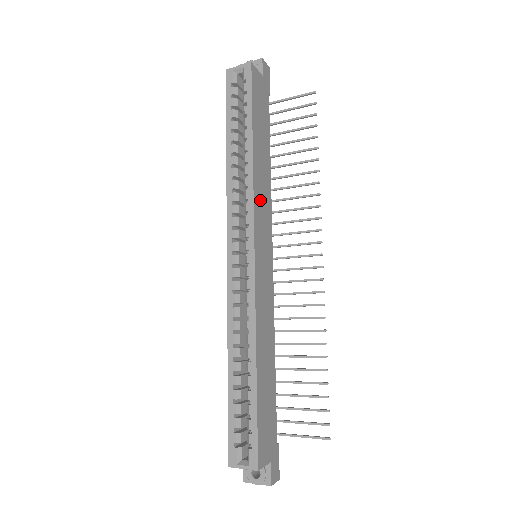
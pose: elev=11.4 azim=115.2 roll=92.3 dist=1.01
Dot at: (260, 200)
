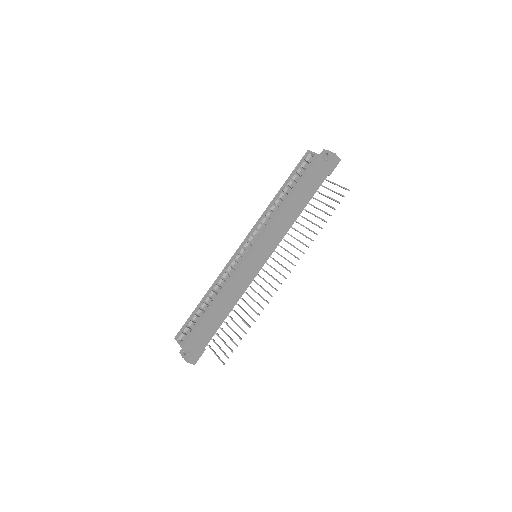
Dot at: (274, 230)
